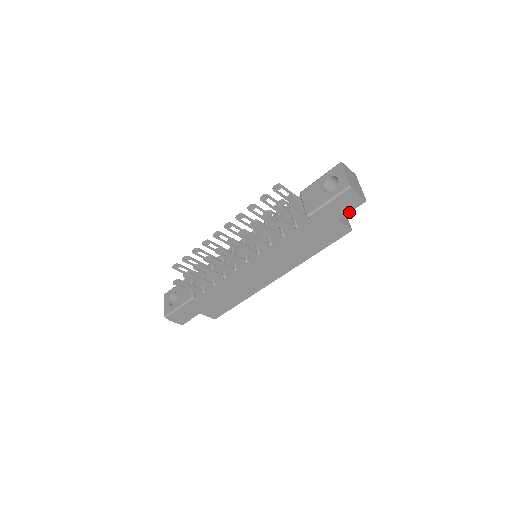
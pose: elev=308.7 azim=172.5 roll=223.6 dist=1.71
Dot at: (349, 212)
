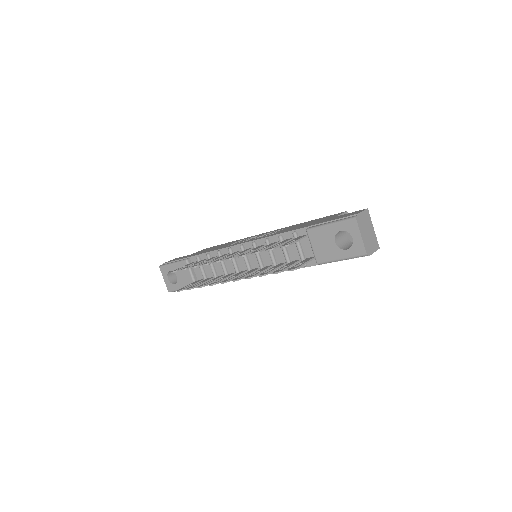
Dot at: occluded
